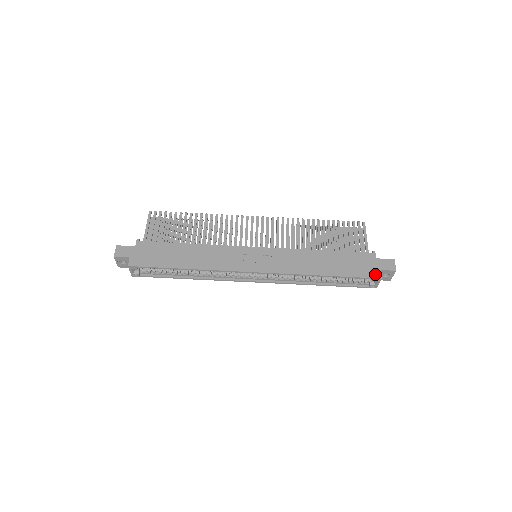
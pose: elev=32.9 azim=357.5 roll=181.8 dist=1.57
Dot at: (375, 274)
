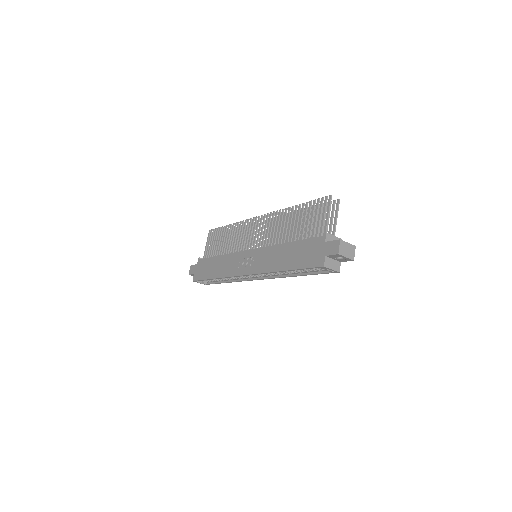
Dot at: (319, 262)
